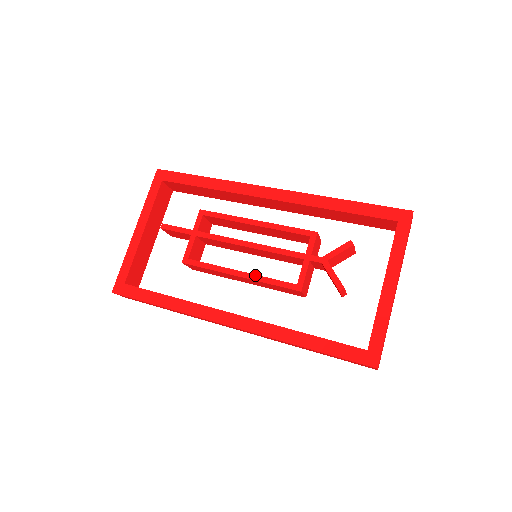
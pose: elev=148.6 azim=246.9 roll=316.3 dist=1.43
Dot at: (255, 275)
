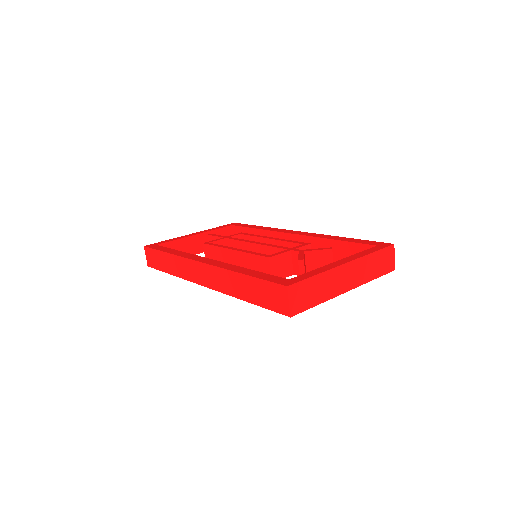
Dot at: (245, 250)
